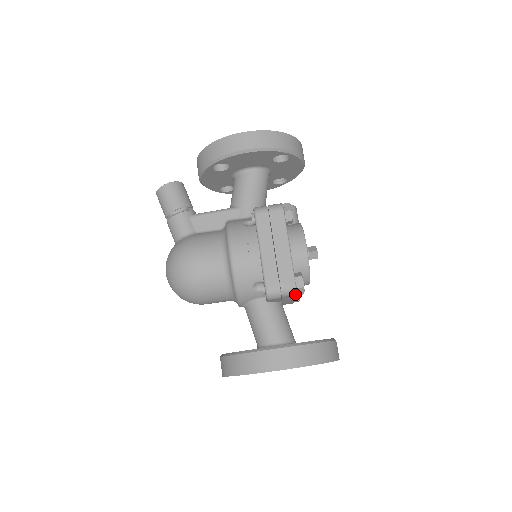
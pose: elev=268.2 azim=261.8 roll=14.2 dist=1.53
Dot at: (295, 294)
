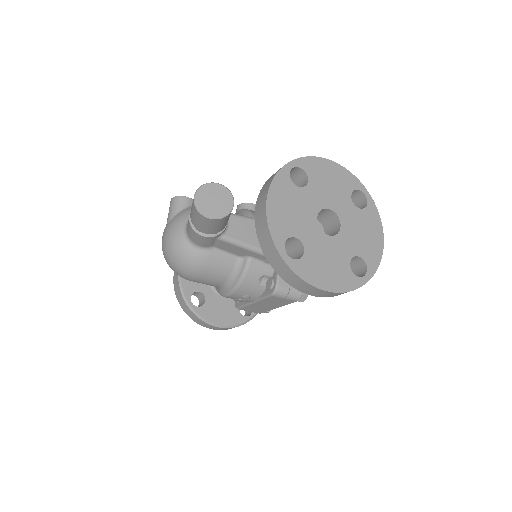
Dot at: occluded
